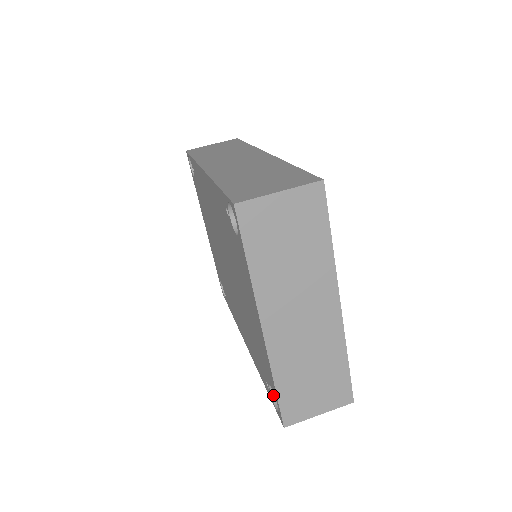
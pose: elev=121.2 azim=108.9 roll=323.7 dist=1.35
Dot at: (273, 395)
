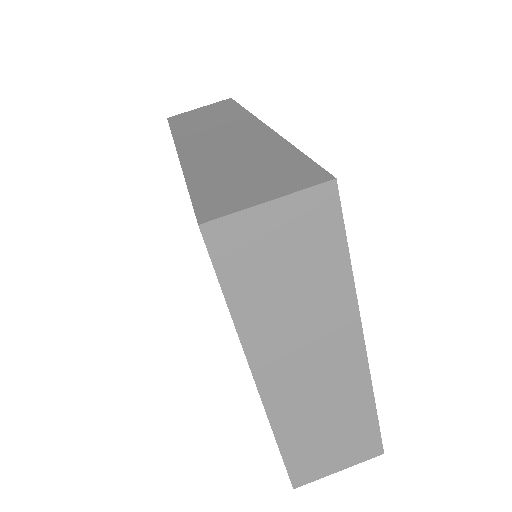
Dot at: occluded
